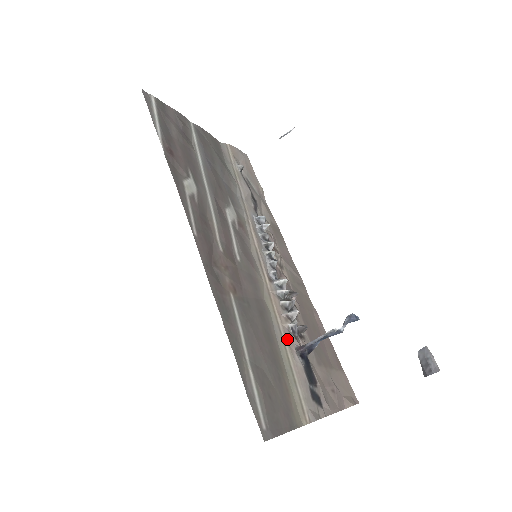
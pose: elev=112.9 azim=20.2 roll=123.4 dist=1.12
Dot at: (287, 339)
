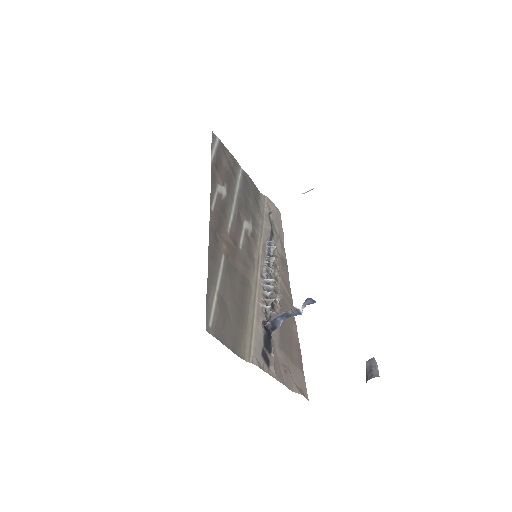
Dot at: (258, 312)
